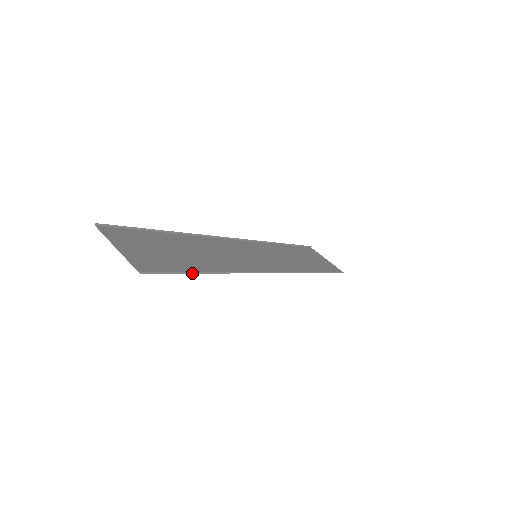
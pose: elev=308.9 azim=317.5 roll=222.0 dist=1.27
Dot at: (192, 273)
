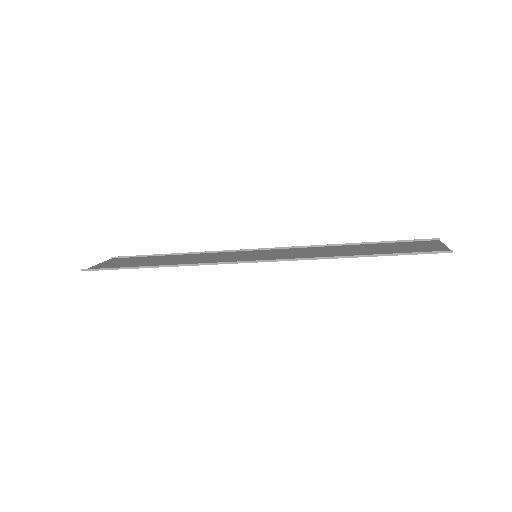
Dot at: occluded
